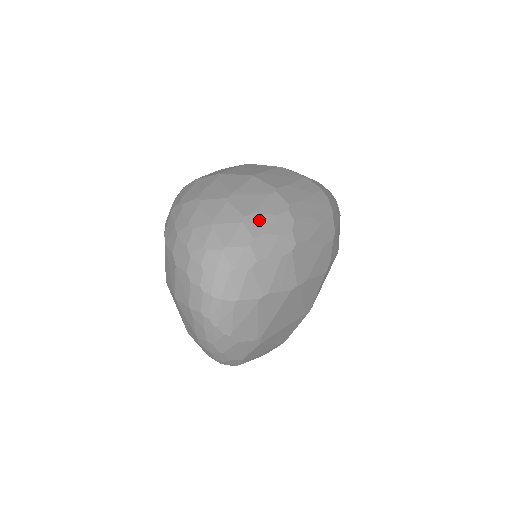
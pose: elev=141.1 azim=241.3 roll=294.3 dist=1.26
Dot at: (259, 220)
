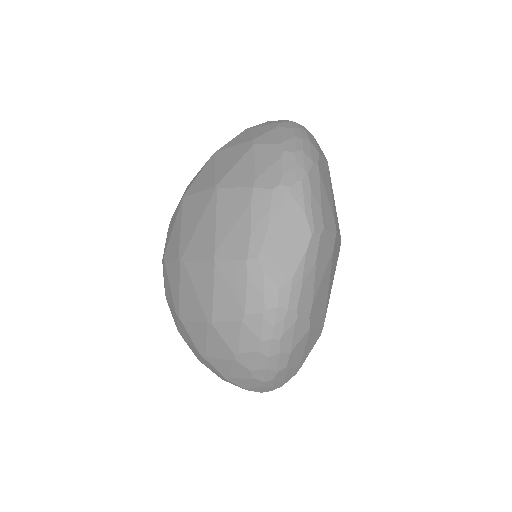
Dot at: occluded
